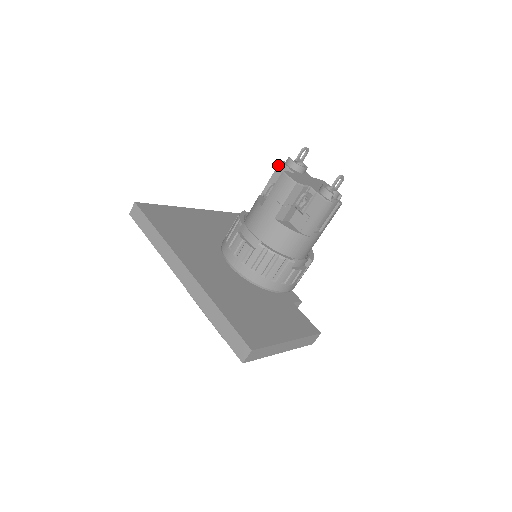
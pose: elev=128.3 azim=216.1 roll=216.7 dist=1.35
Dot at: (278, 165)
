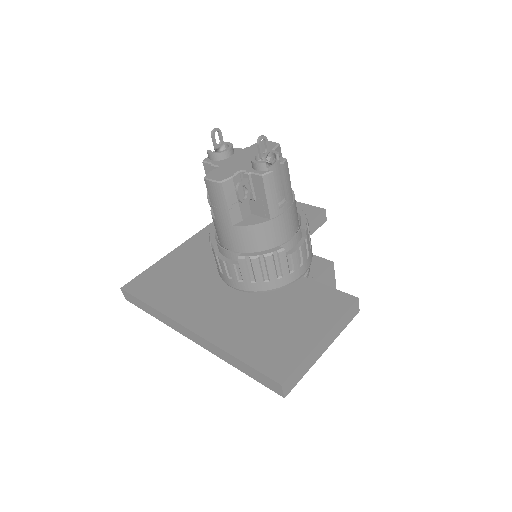
Dot at: occluded
